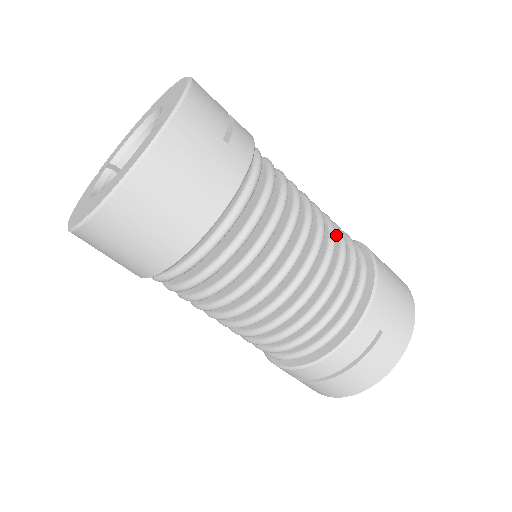
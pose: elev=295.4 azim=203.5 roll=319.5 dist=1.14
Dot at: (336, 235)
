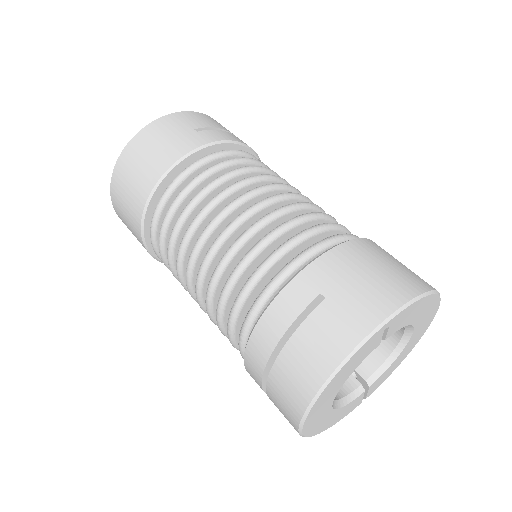
Dot at: occluded
